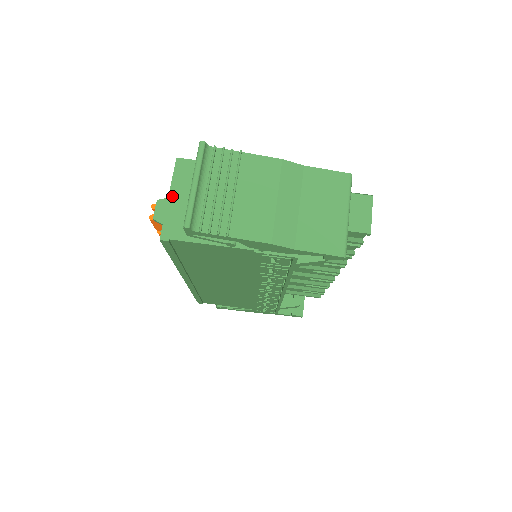
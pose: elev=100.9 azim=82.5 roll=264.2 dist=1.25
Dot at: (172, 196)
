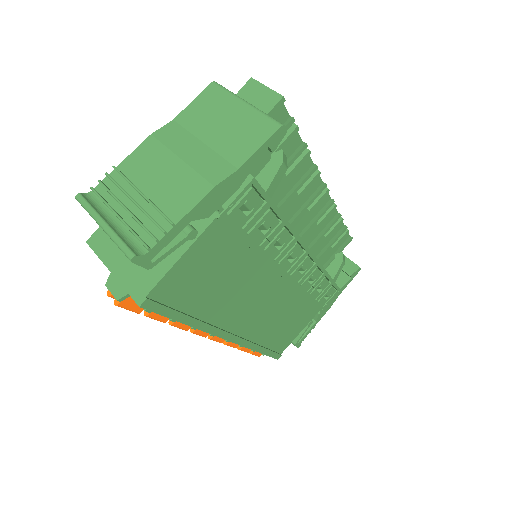
Dot at: (112, 268)
